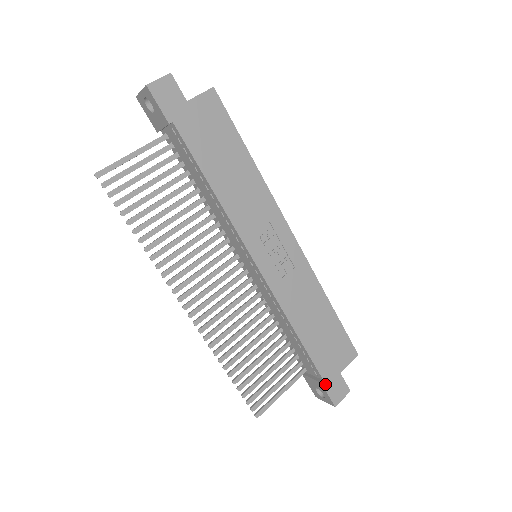
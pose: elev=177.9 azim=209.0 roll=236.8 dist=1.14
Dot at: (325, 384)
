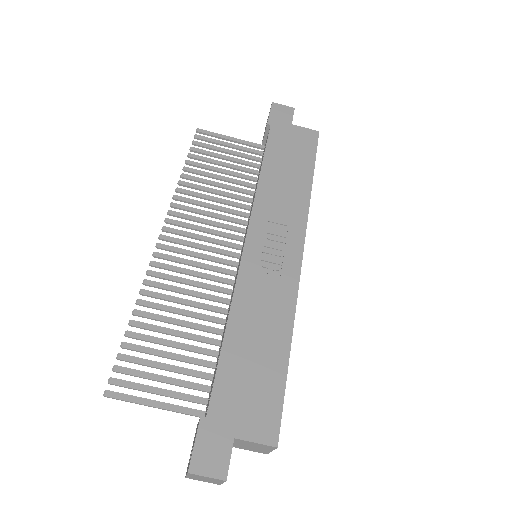
Dot at: (204, 425)
